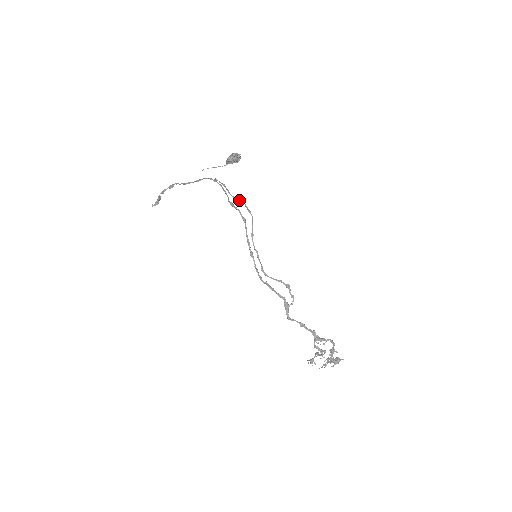
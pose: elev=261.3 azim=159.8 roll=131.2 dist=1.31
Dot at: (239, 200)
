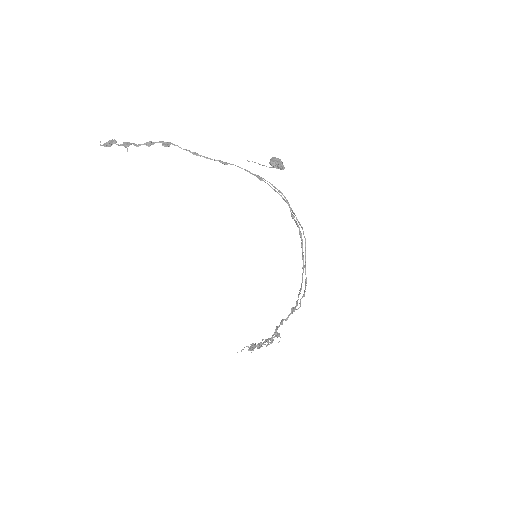
Dot at: occluded
